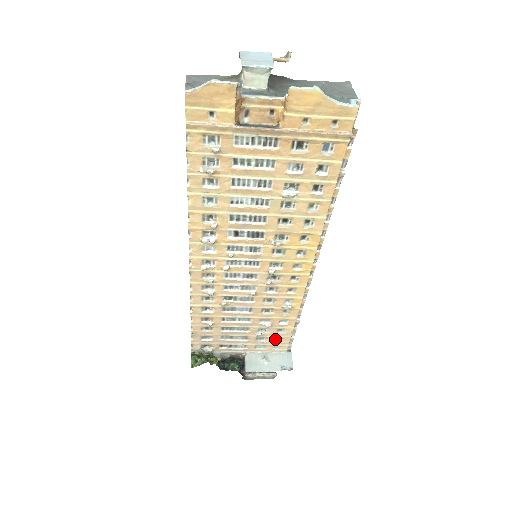
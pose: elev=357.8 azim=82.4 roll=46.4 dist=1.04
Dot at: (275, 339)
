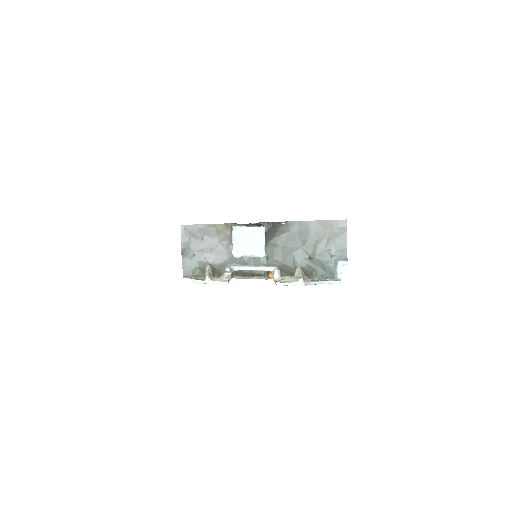
Dot at: occluded
